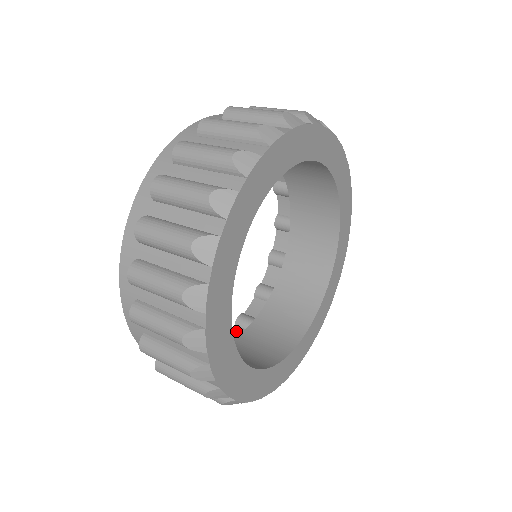
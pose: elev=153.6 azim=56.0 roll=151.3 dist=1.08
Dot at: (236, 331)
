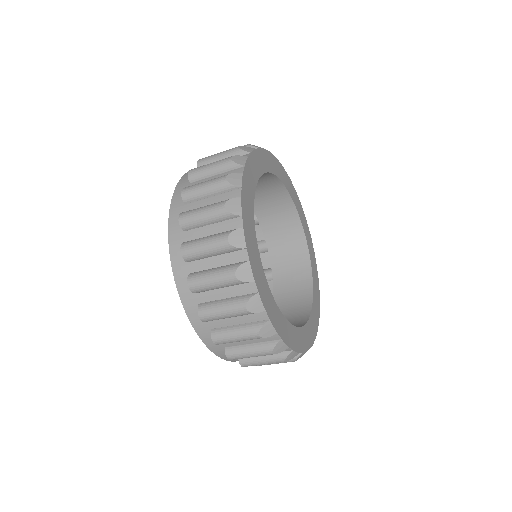
Dot at: occluded
